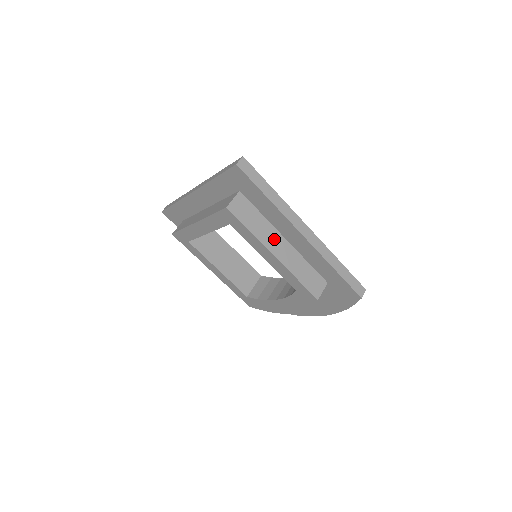
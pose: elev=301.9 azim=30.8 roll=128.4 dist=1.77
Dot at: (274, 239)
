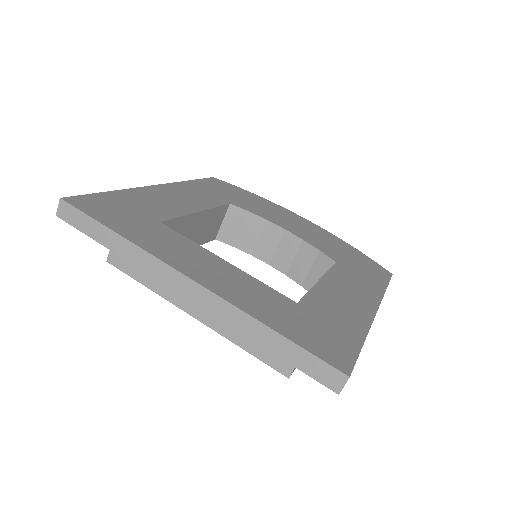
Dot at: occluded
